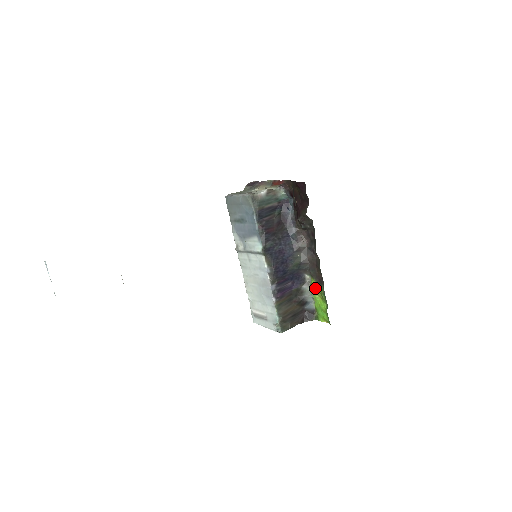
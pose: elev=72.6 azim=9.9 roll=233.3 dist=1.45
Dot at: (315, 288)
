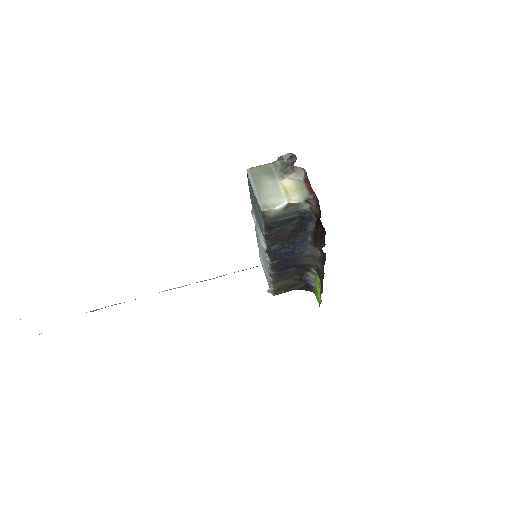
Dot at: (318, 281)
